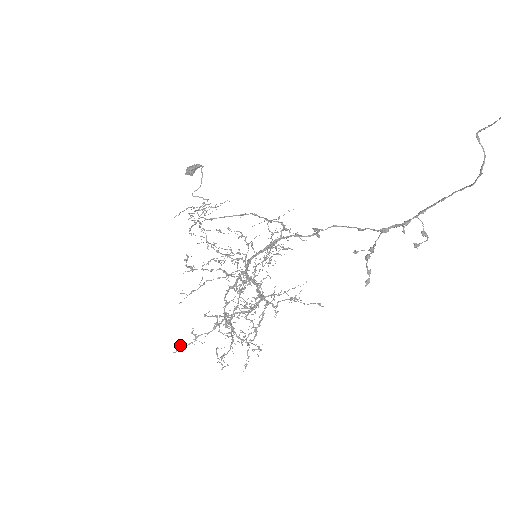
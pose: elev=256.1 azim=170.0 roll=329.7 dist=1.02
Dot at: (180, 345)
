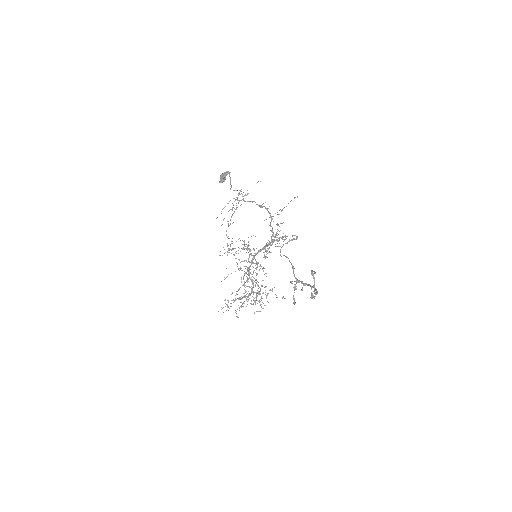
Dot at: (221, 307)
